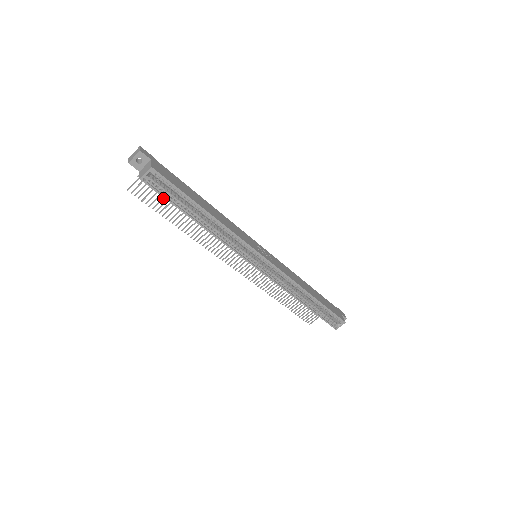
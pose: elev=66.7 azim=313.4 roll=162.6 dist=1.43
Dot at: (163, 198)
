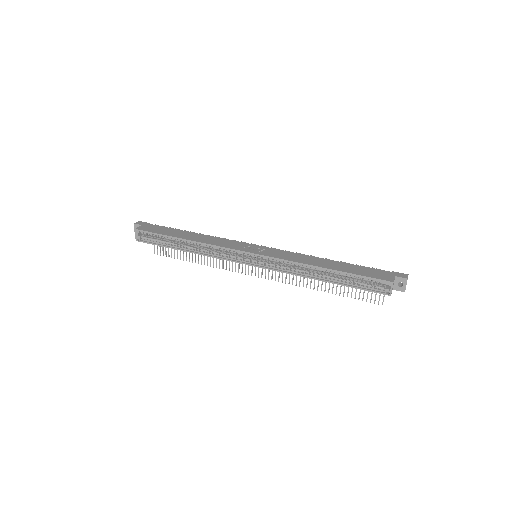
Dot at: occluded
